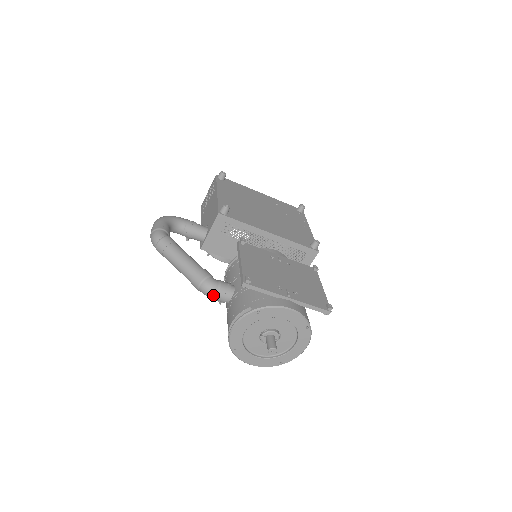
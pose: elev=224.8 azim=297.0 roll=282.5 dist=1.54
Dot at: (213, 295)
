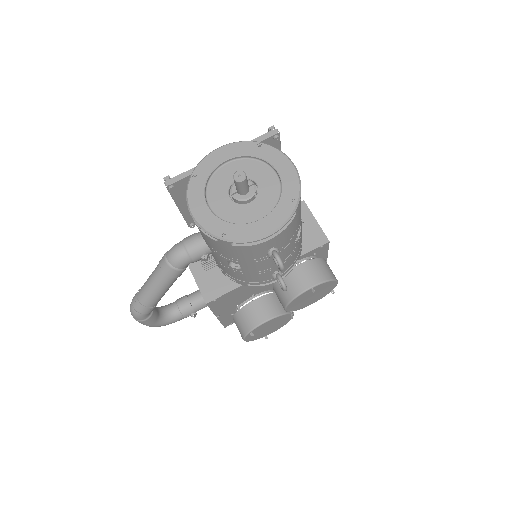
Dot at: (182, 250)
